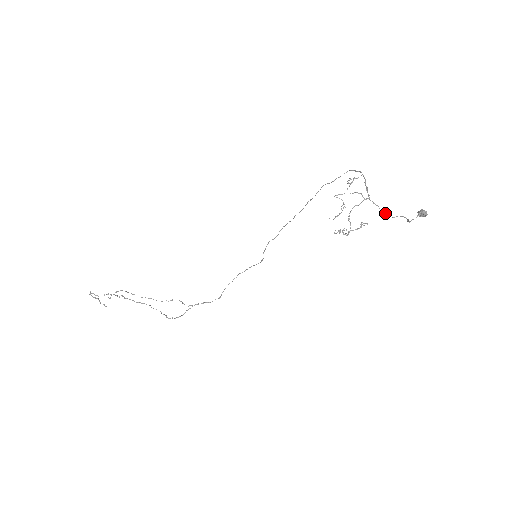
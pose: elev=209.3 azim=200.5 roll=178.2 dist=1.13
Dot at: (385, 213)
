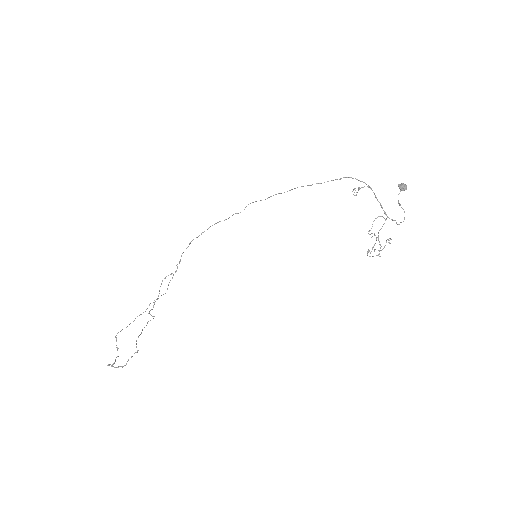
Dot at: occluded
